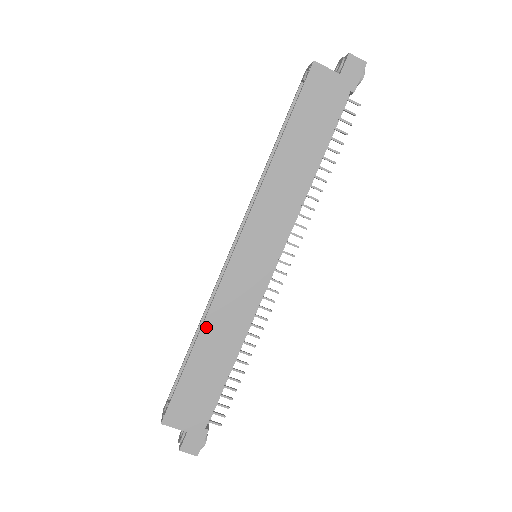
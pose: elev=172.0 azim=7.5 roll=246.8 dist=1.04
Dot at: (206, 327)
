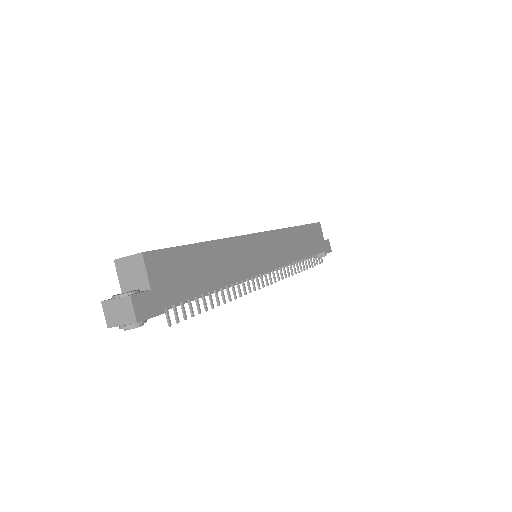
Dot at: (222, 243)
